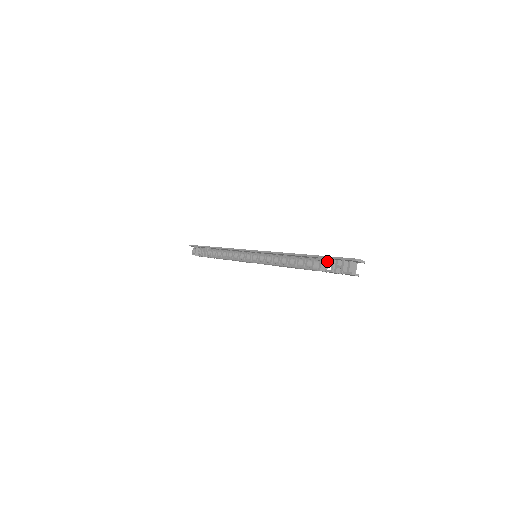
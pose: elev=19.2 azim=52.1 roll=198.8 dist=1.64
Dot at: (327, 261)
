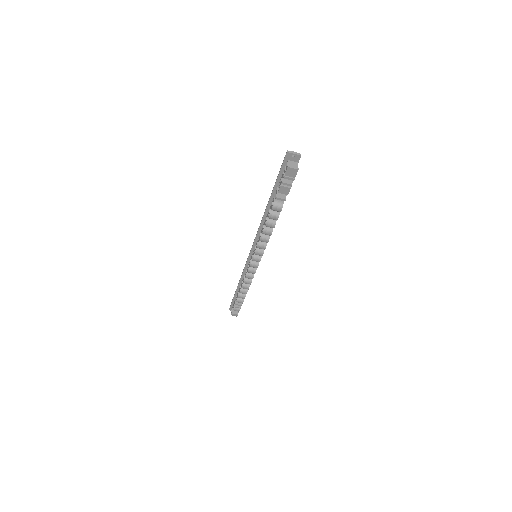
Dot at: occluded
